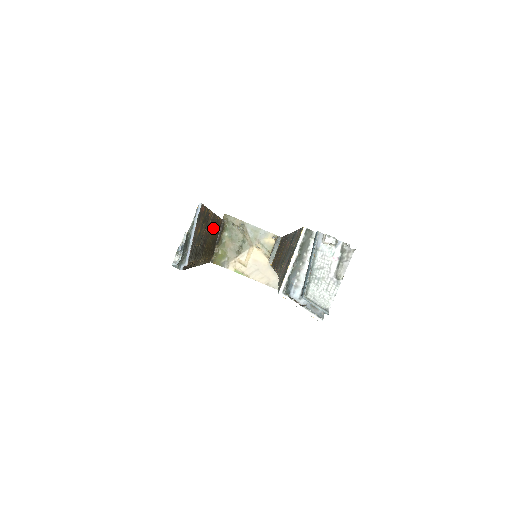
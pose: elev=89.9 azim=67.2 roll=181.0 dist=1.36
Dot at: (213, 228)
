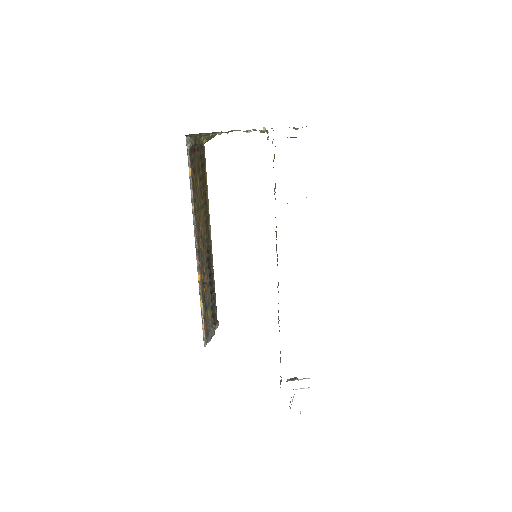
Dot at: (199, 221)
